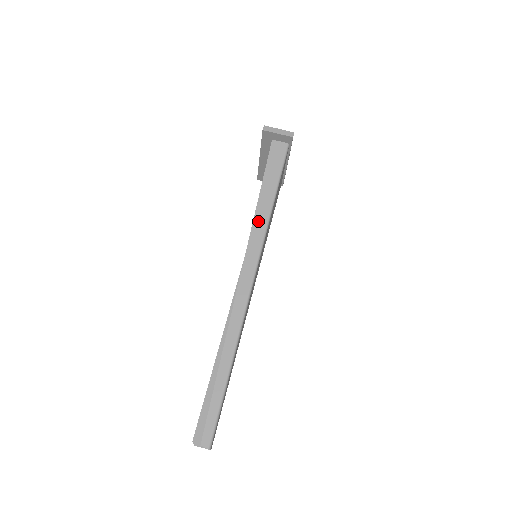
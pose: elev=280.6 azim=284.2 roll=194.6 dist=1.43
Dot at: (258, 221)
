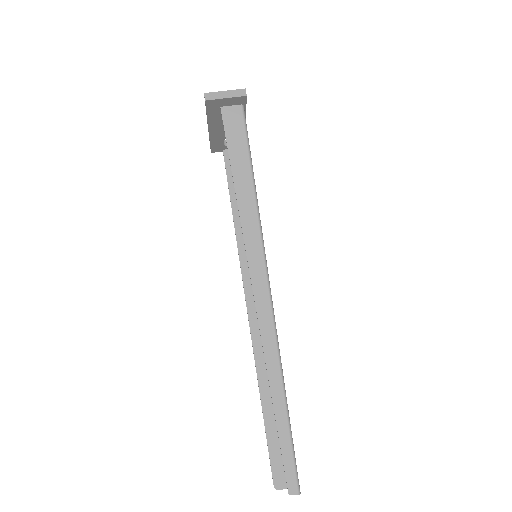
Dot at: (246, 220)
